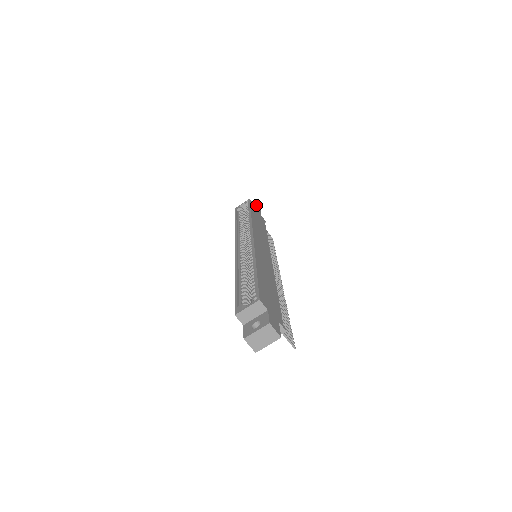
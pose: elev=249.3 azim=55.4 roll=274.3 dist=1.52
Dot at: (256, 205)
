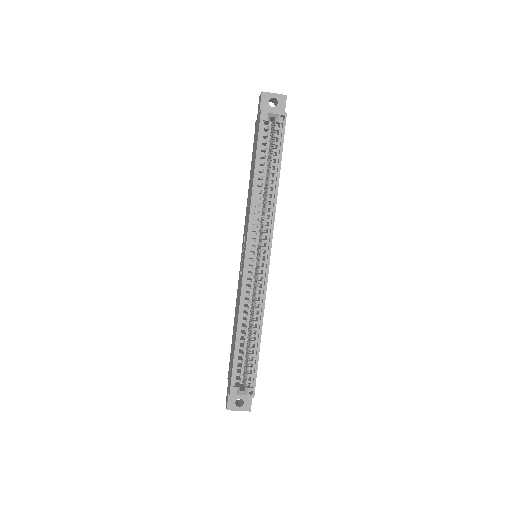
Dot at: (285, 101)
